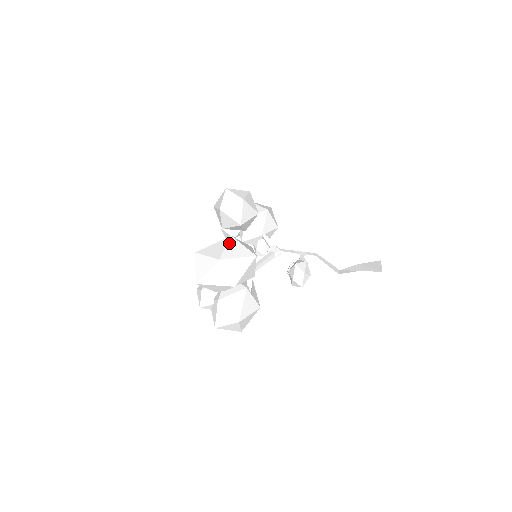
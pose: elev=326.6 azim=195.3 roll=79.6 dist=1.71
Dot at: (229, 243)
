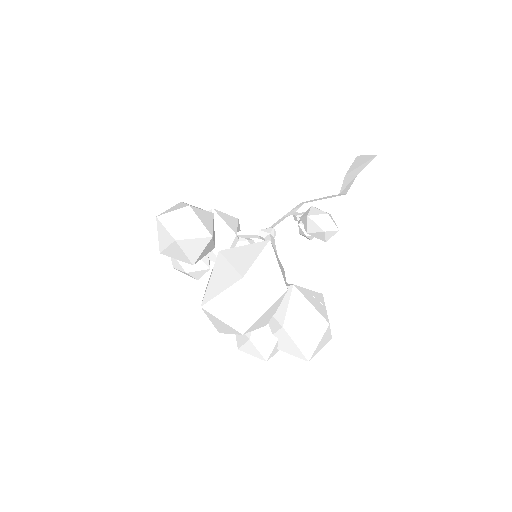
Dot at: (227, 257)
